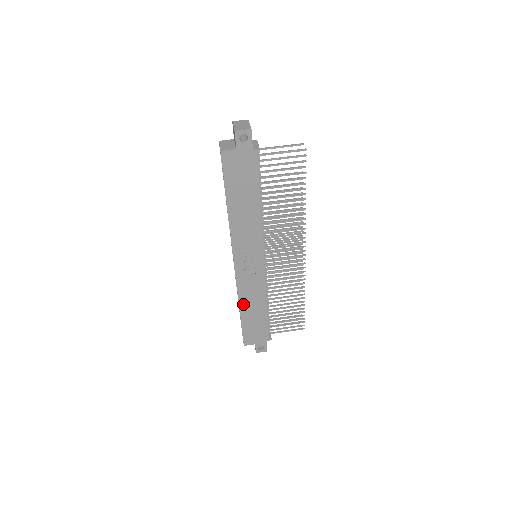
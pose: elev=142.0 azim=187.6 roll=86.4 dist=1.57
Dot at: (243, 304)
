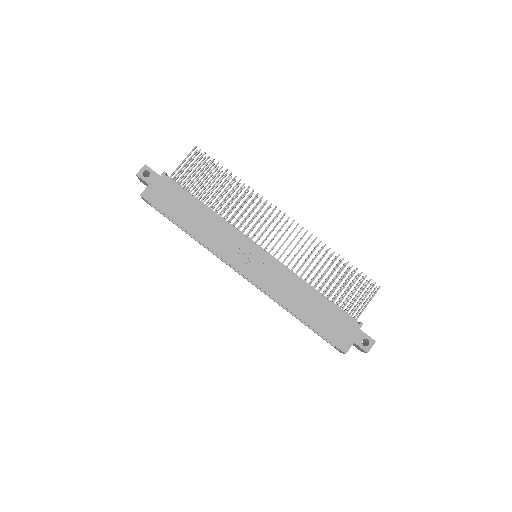
Dot at: (291, 306)
